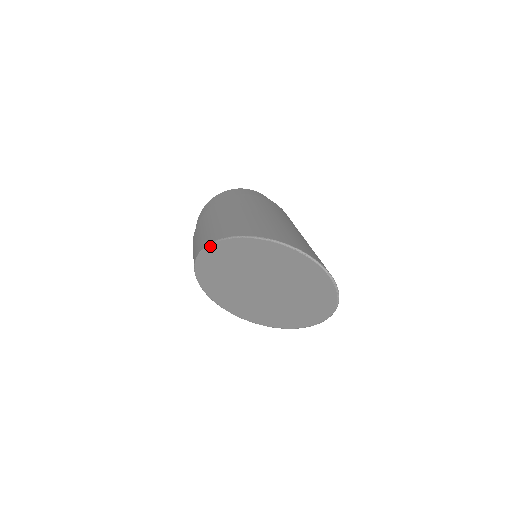
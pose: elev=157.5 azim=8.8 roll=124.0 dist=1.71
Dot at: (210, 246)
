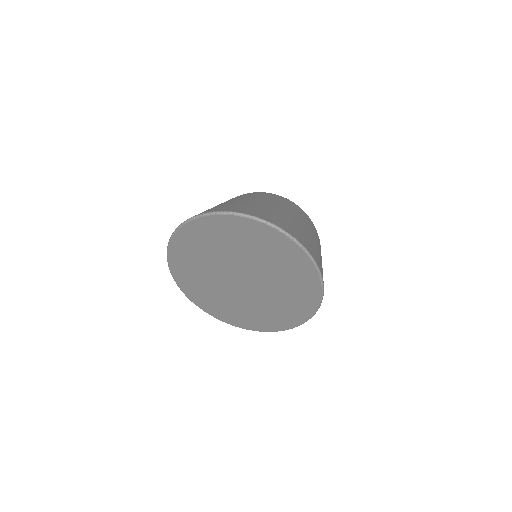
Dot at: (173, 275)
